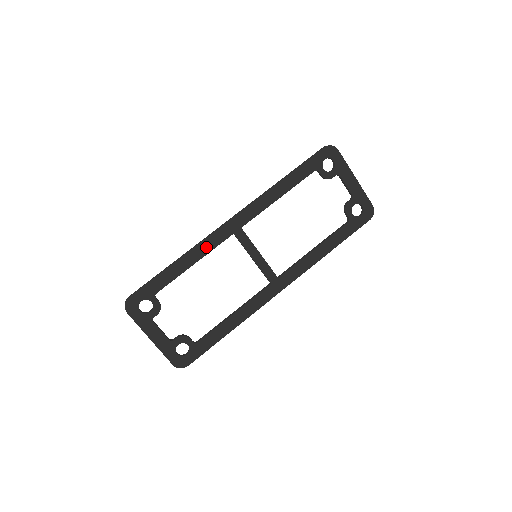
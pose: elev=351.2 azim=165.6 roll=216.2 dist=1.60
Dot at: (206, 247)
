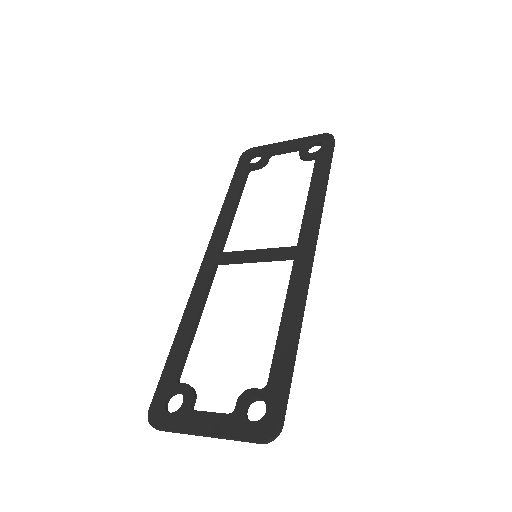
Dot at: (198, 295)
